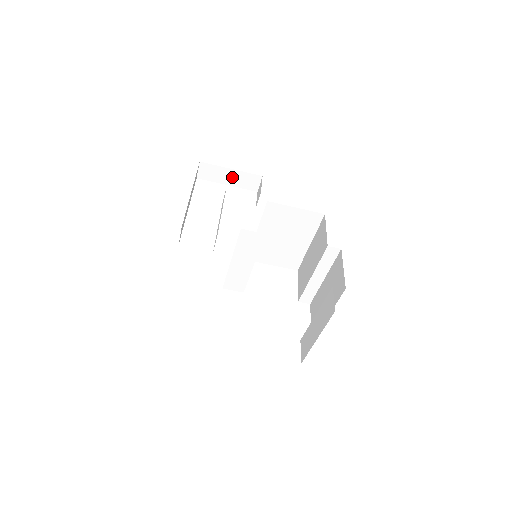
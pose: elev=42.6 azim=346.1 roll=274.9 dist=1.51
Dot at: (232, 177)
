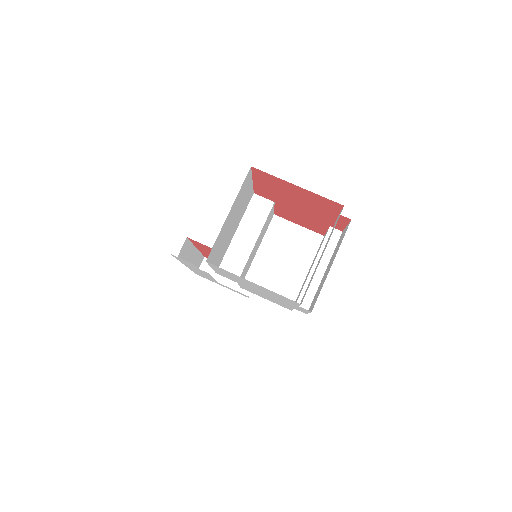
Dot at: occluded
